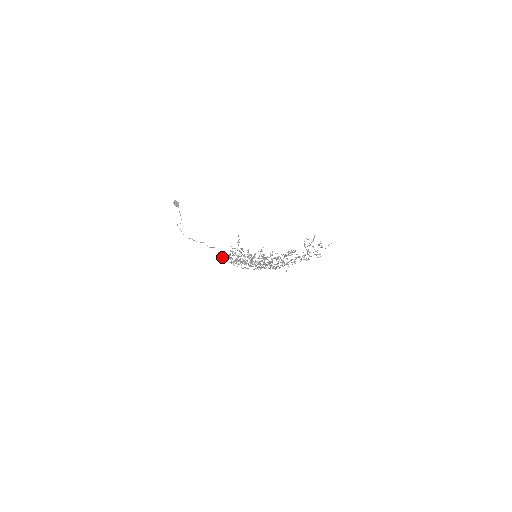
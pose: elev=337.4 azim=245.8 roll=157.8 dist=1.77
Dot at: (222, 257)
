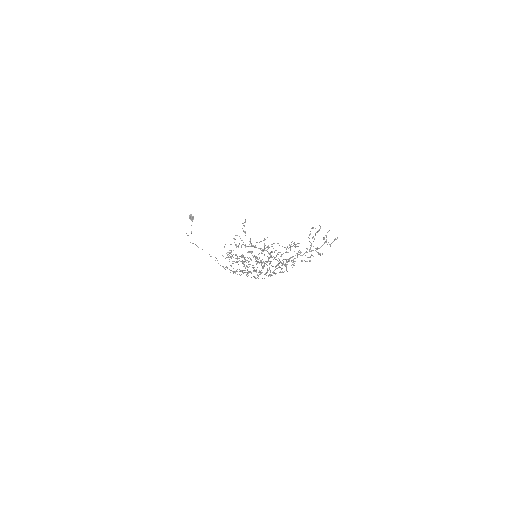
Dot at: occluded
